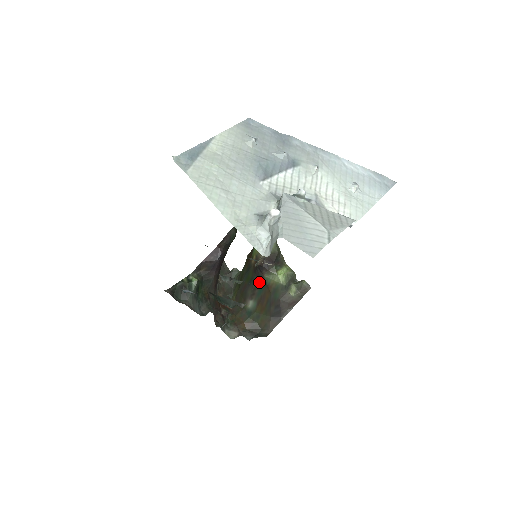
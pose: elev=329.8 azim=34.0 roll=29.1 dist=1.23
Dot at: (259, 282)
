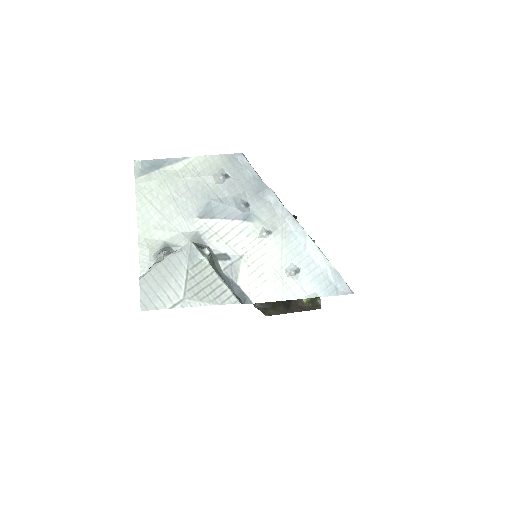
Dot at: occluded
